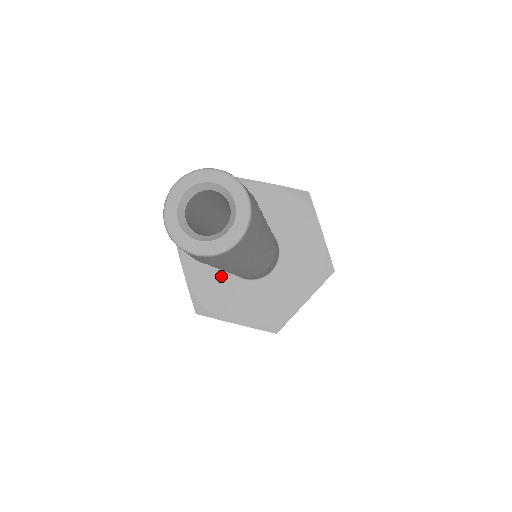
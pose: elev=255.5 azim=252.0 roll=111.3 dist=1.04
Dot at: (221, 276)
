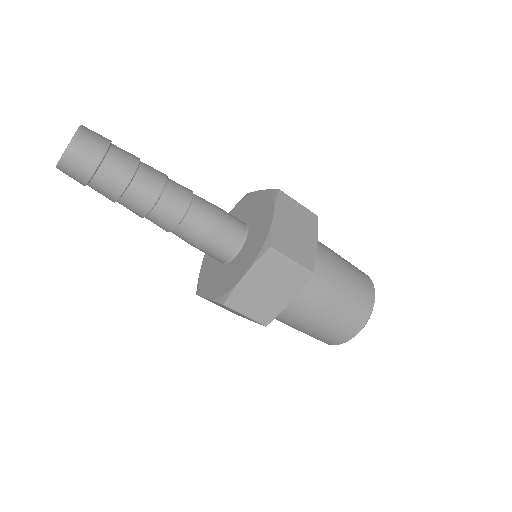
Dot at: (225, 272)
